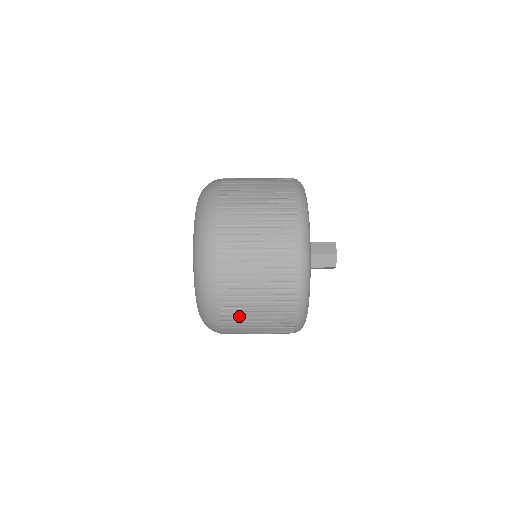
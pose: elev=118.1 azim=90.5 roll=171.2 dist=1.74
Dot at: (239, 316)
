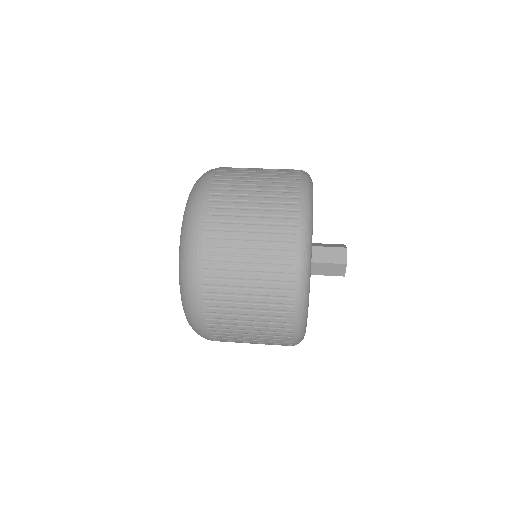
Dot at: (229, 338)
